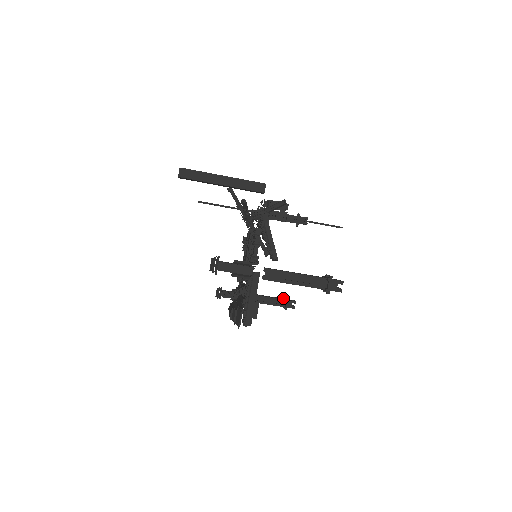
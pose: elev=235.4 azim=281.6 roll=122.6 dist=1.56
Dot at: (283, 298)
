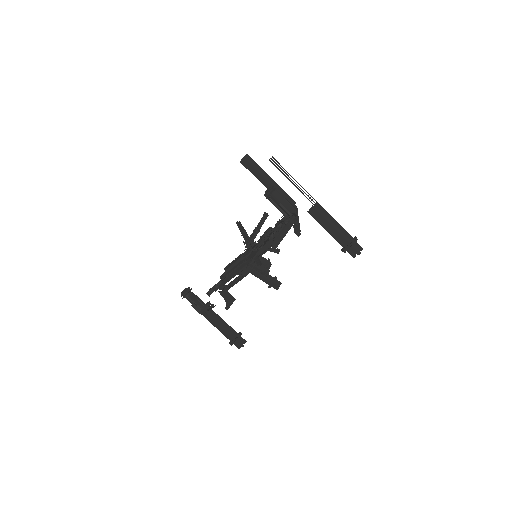
Dot at: occluded
